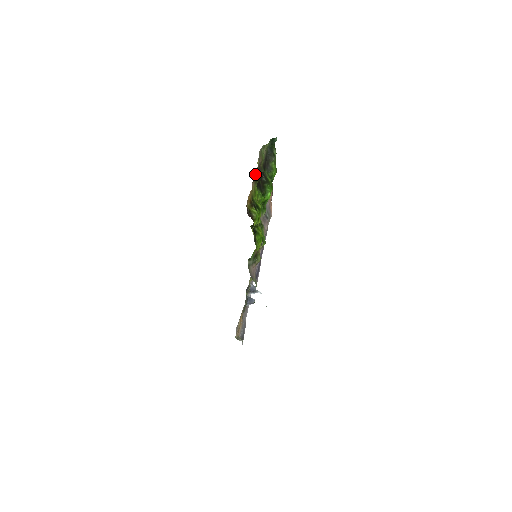
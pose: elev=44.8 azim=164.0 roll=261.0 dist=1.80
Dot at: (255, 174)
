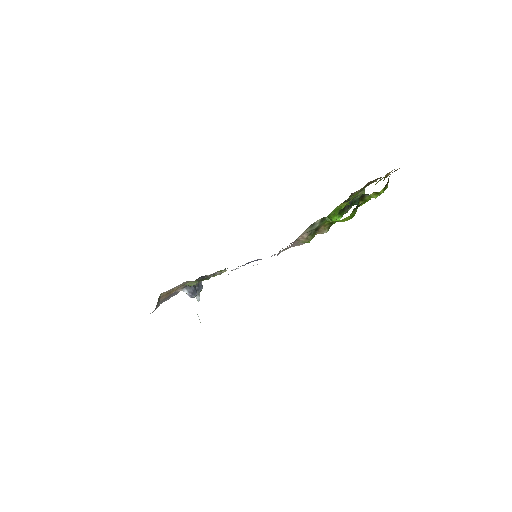
Dot at: (372, 182)
